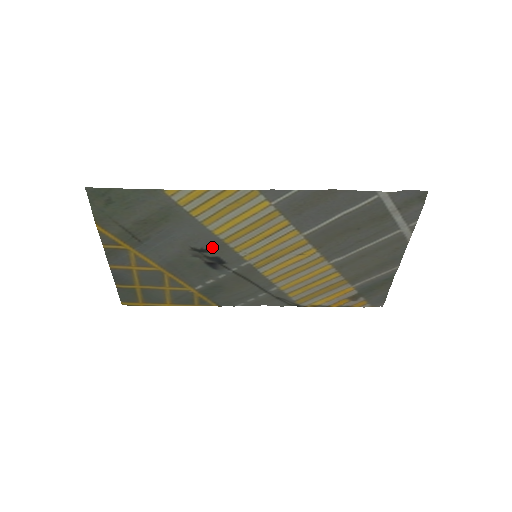
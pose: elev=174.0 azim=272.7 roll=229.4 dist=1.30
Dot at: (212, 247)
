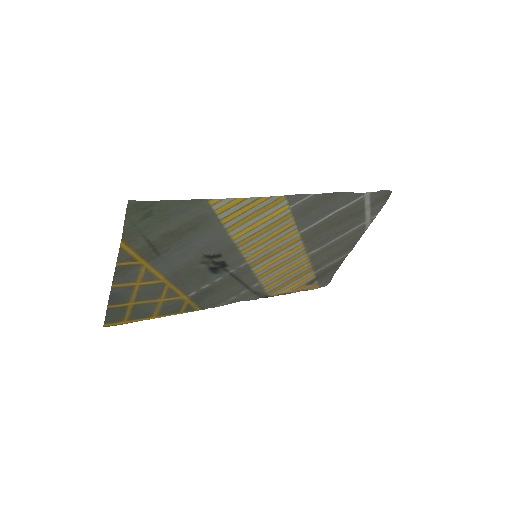
Dot at: (222, 252)
